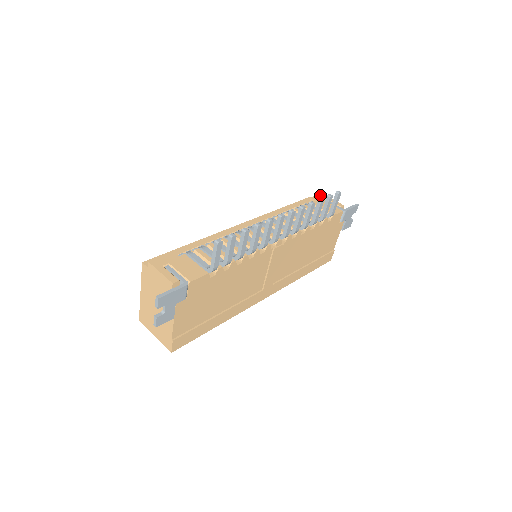
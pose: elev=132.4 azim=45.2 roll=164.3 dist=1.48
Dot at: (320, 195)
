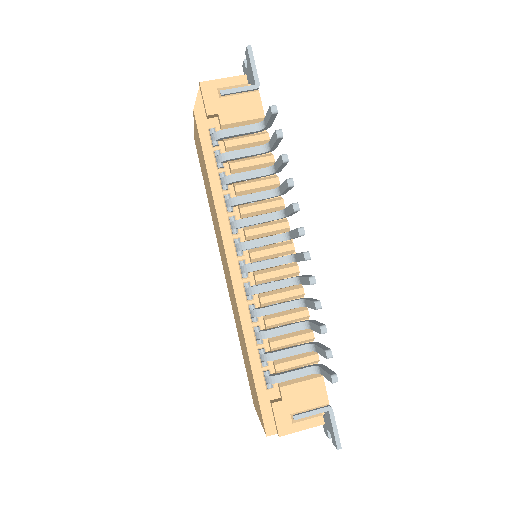
Dot at: (205, 93)
